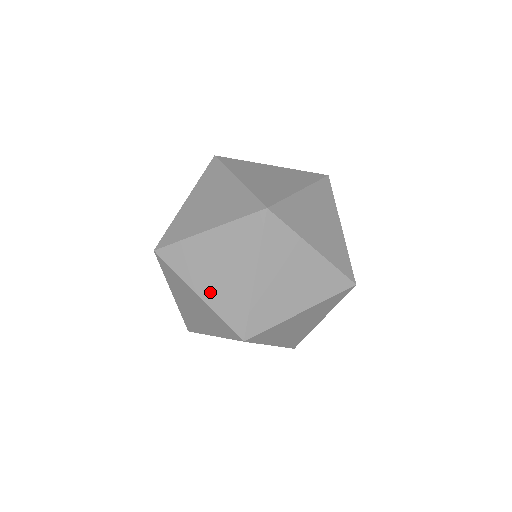
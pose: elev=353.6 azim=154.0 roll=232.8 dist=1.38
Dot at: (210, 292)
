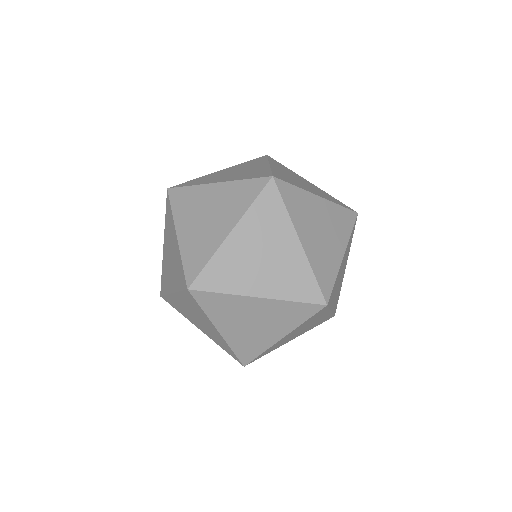
Dot at: (173, 281)
